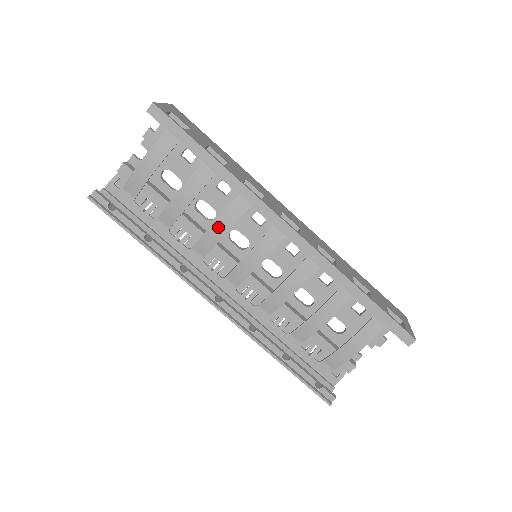
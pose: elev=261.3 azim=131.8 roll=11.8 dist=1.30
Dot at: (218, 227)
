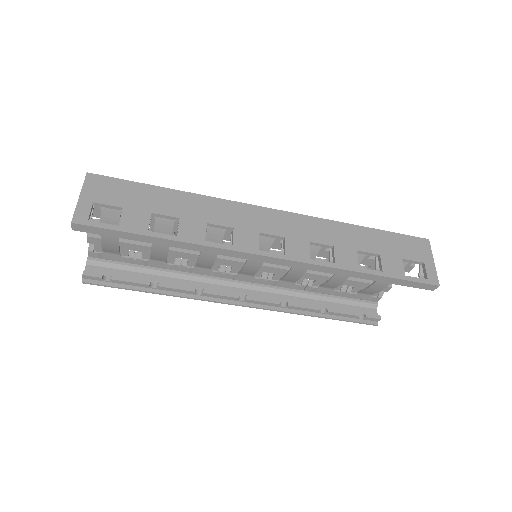
Dot at: (207, 254)
